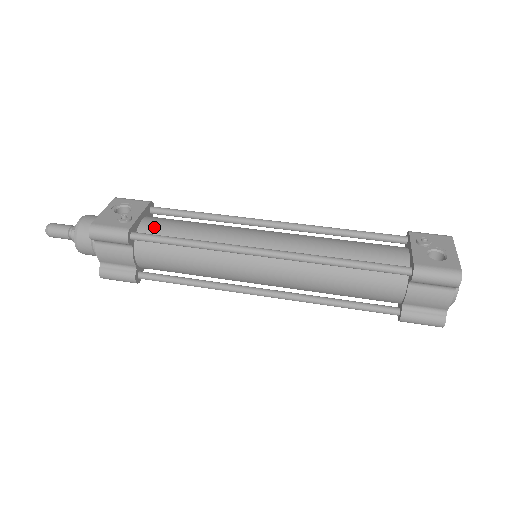
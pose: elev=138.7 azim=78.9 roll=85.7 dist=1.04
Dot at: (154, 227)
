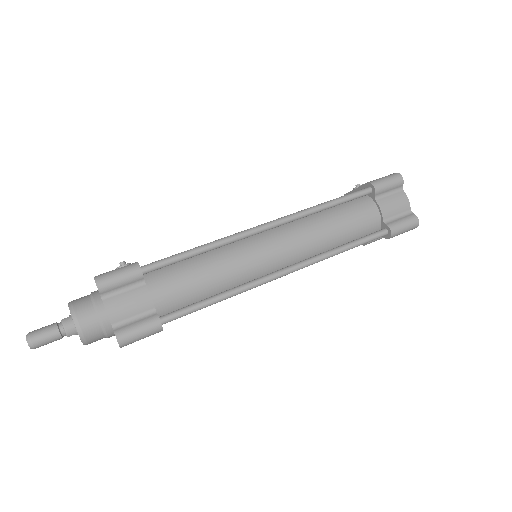
Dot at: occluded
